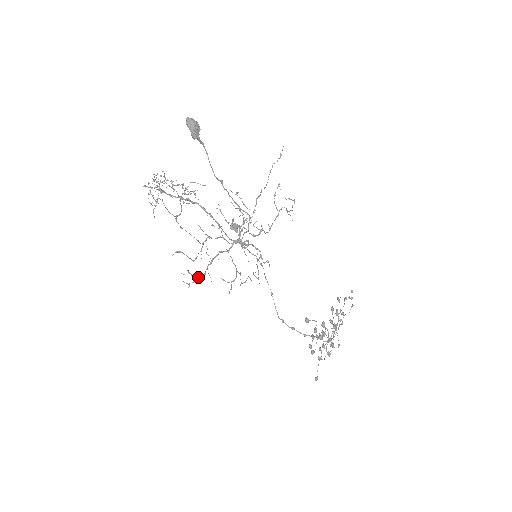
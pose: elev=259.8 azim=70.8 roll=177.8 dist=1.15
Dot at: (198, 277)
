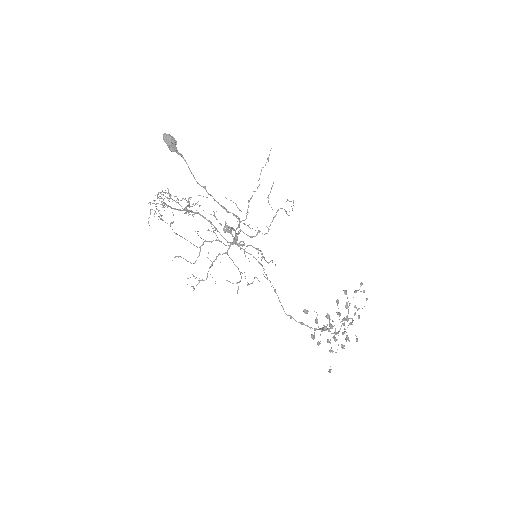
Dot at: occluded
